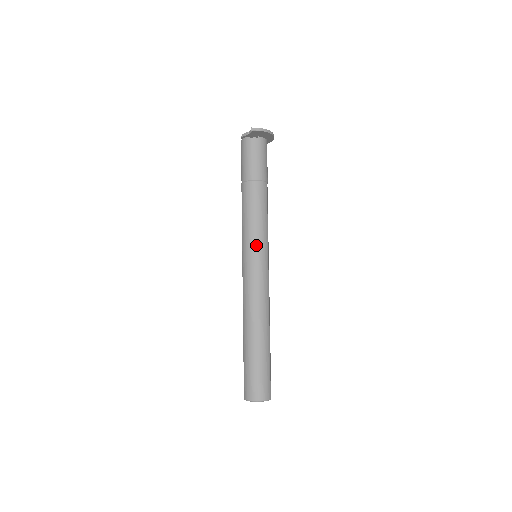
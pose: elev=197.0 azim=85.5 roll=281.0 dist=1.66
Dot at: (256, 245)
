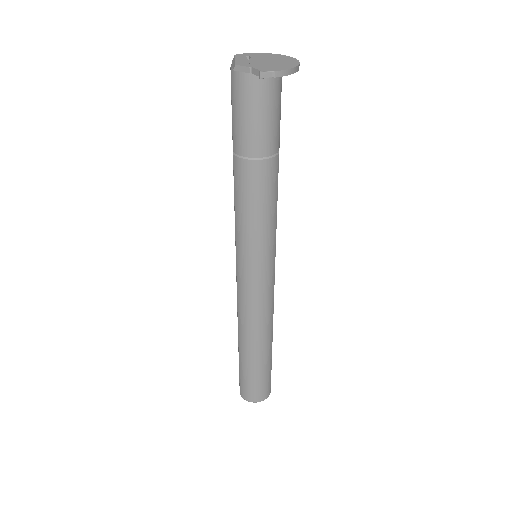
Dot at: (259, 256)
